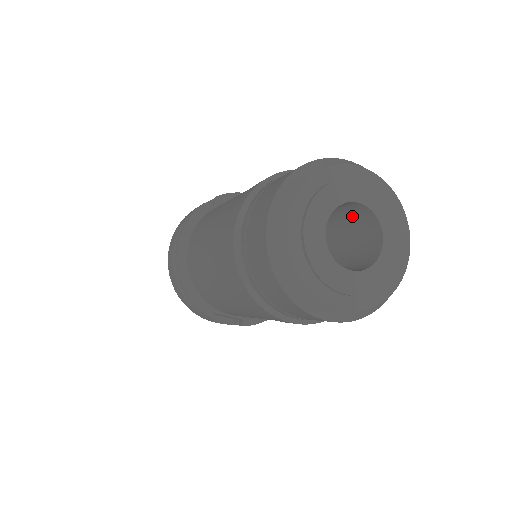
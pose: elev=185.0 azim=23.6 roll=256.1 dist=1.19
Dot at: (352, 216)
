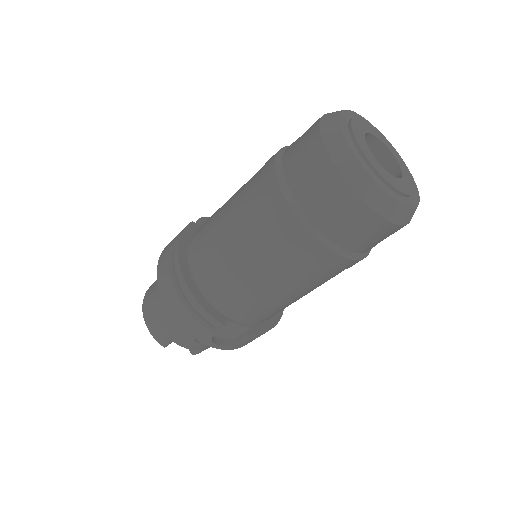
Dot at: occluded
